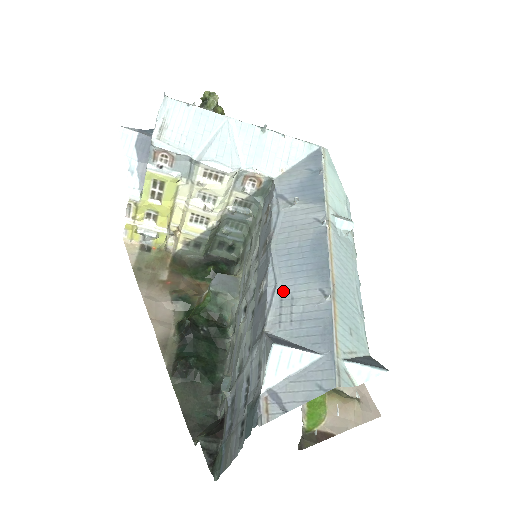
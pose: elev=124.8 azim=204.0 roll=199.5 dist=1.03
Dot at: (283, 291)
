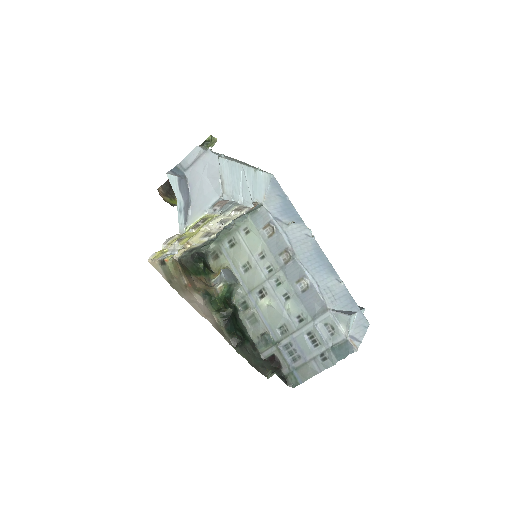
Dot at: (322, 284)
